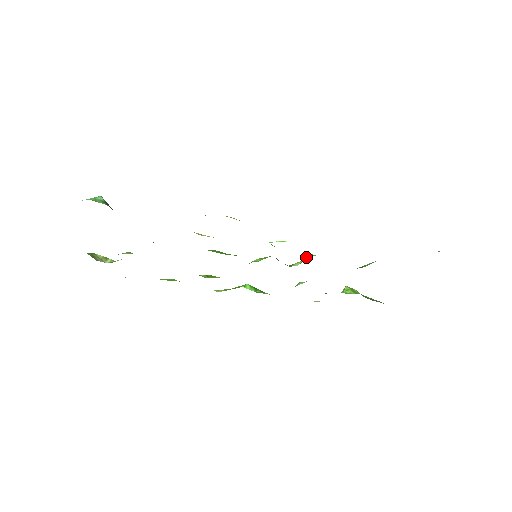
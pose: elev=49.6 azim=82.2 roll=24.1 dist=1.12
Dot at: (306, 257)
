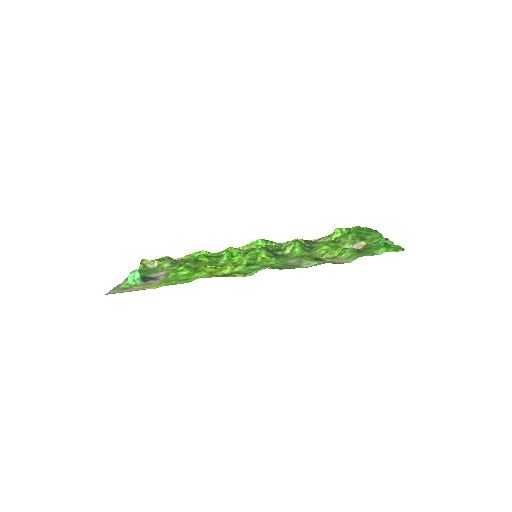
Dot at: (293, 248)
